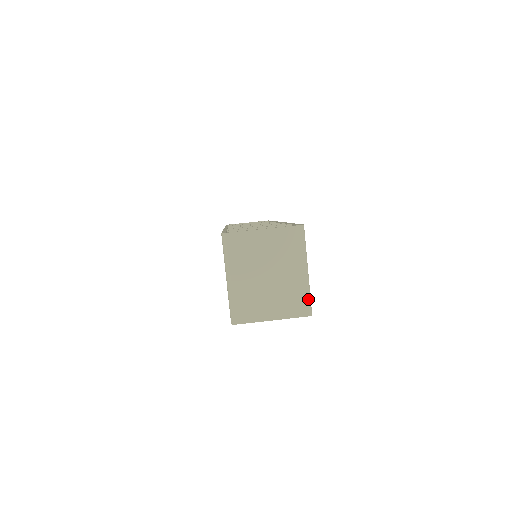
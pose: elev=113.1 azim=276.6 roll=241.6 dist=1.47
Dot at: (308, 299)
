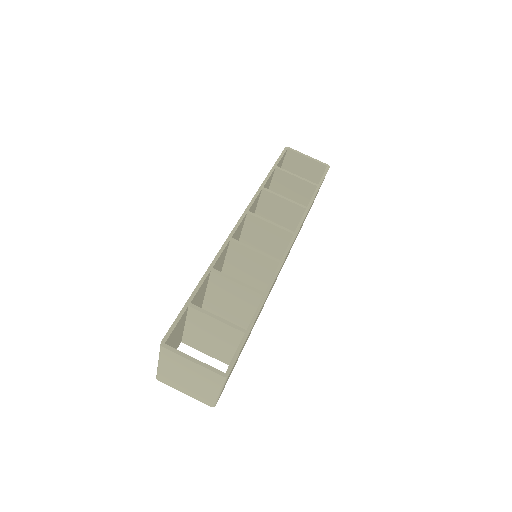
Dot at: (214, 402)
